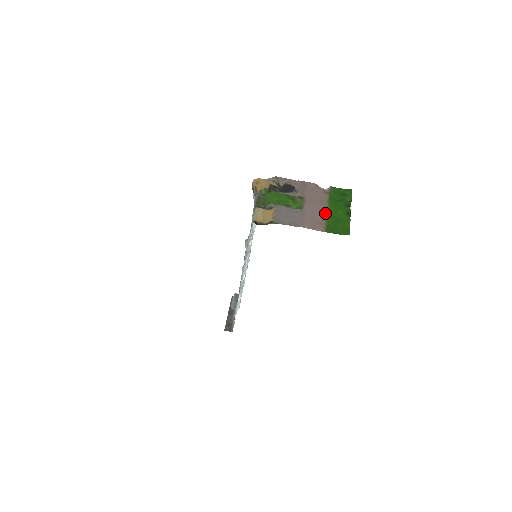
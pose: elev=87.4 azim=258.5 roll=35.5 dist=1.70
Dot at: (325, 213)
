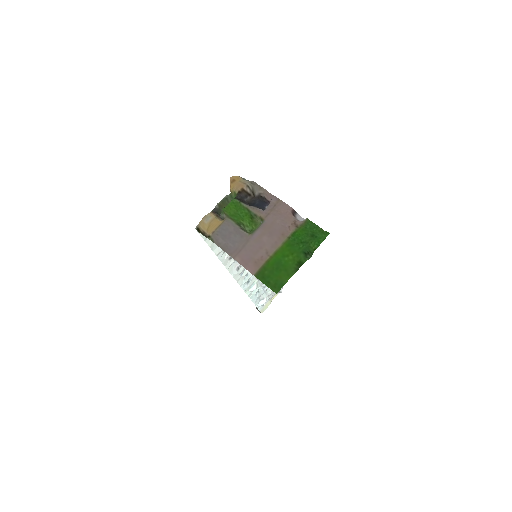
Dot at: (272, 251)
